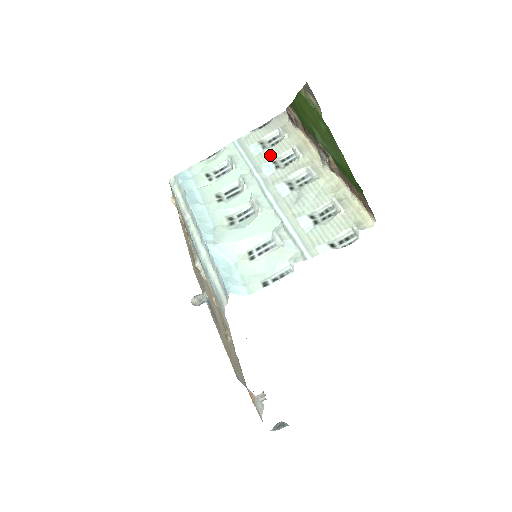
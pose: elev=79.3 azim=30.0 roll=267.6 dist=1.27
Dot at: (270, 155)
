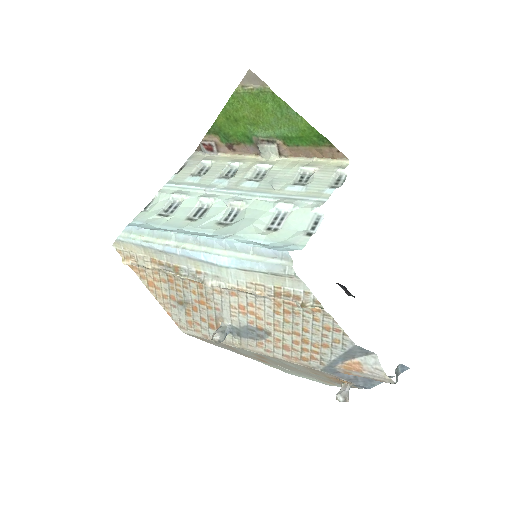
Dot at: (212, 175)
